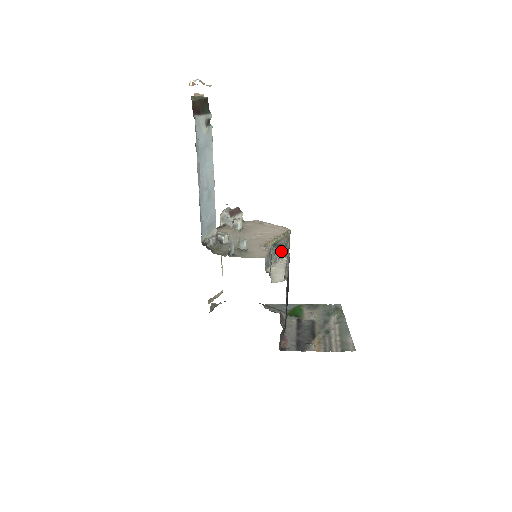
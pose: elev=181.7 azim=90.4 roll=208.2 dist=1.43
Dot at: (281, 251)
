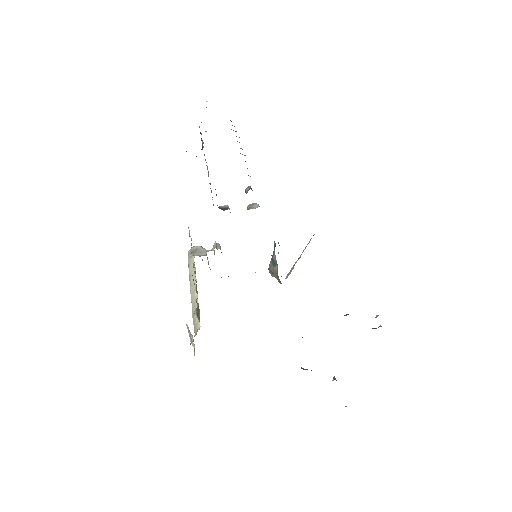
Dot at: (275, 276)
